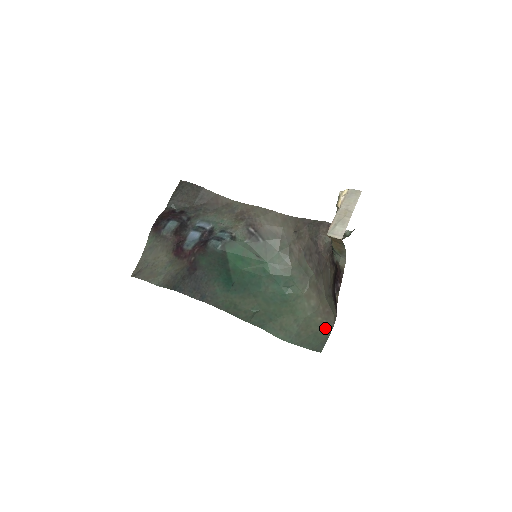
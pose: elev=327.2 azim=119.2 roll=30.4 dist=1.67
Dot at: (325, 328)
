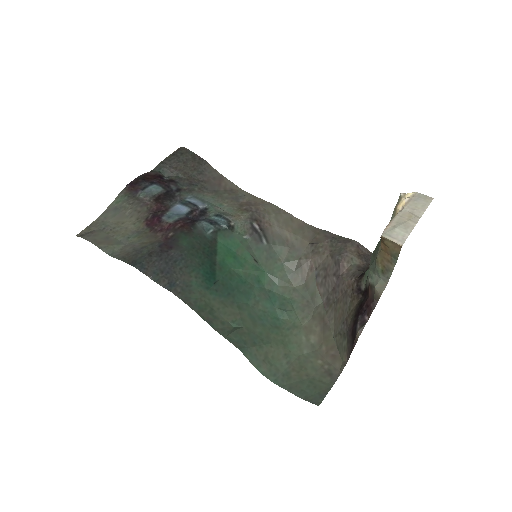
Dot at: (327, 375)
